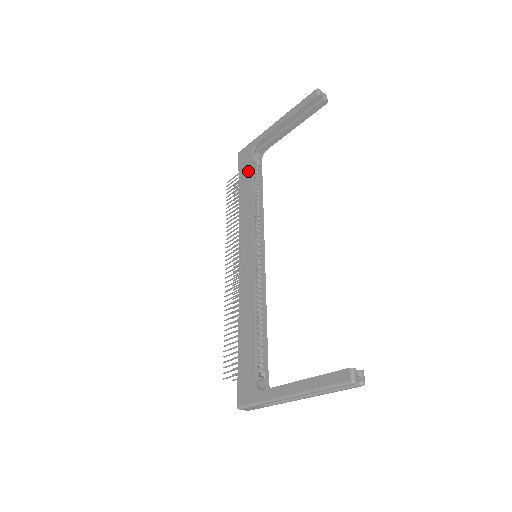
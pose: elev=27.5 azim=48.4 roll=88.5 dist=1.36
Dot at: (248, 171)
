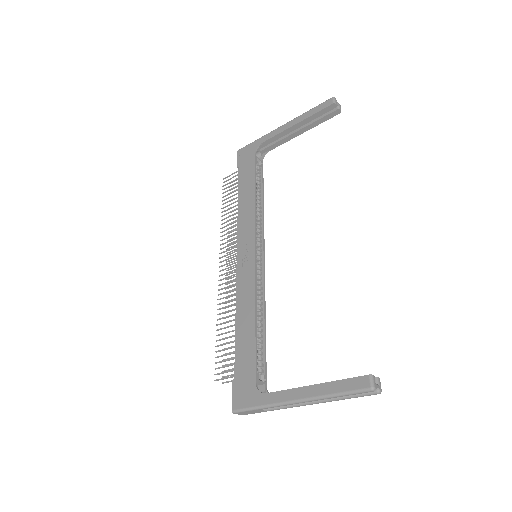
Dot at: (250, 169)
